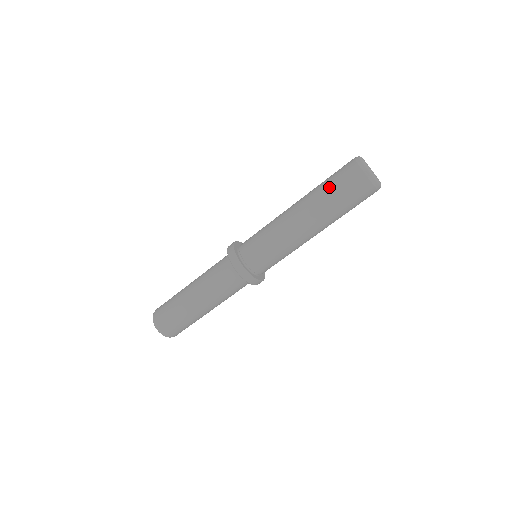
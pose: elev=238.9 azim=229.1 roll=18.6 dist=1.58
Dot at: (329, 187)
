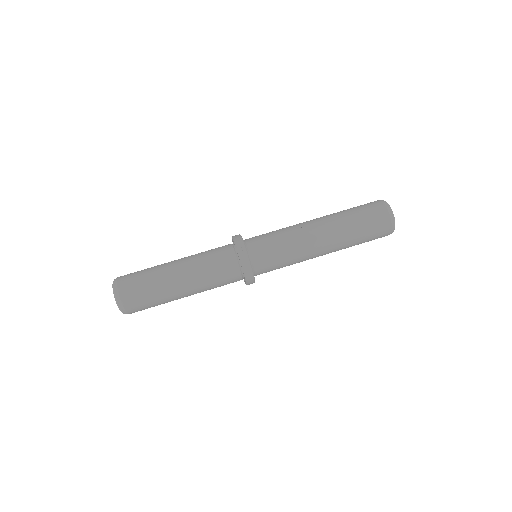
Dot at: (350, 209)
